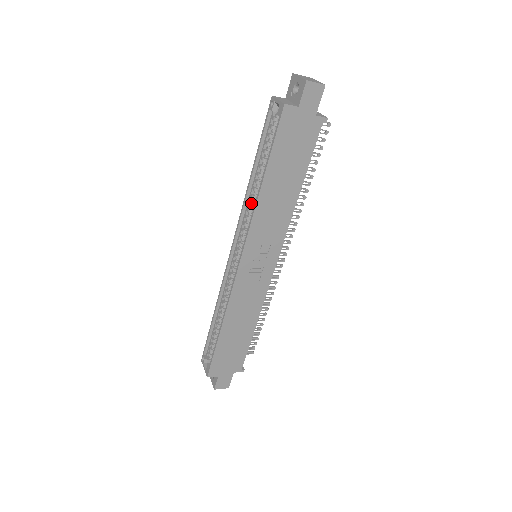
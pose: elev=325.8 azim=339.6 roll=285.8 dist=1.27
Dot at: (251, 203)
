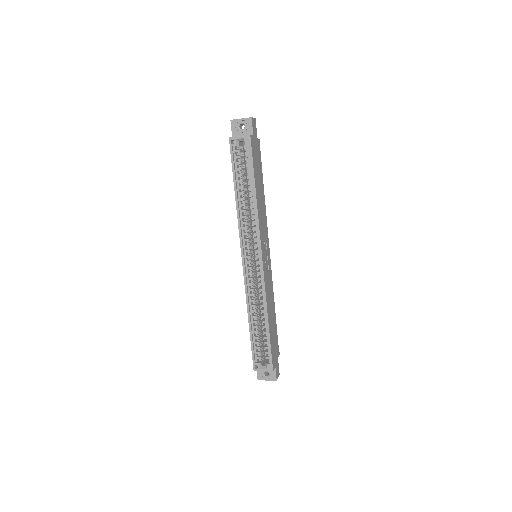
Dot at: (245, 216)
